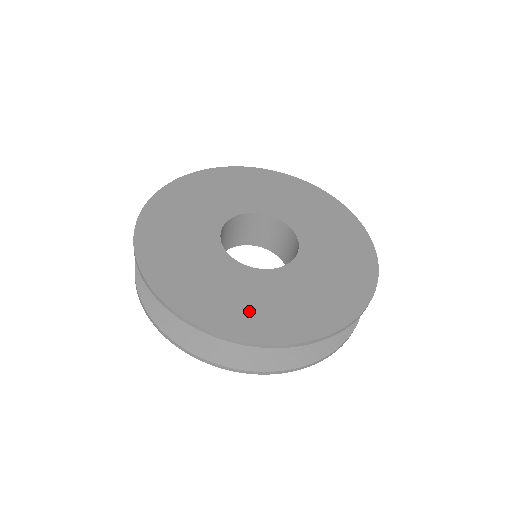
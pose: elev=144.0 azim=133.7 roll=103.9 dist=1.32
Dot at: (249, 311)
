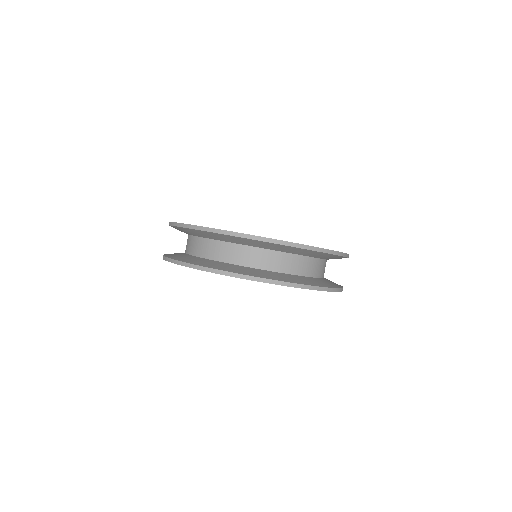
Dot at: occluded
